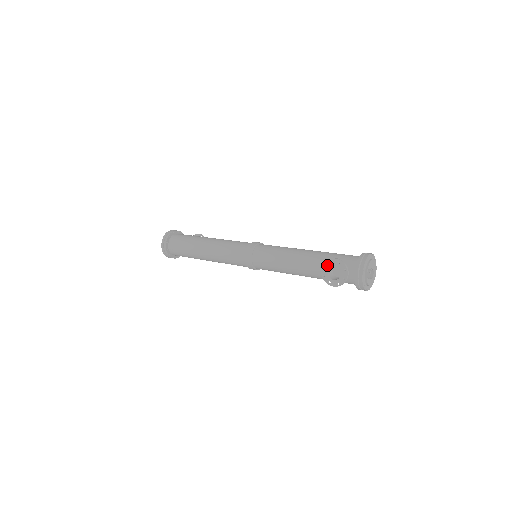
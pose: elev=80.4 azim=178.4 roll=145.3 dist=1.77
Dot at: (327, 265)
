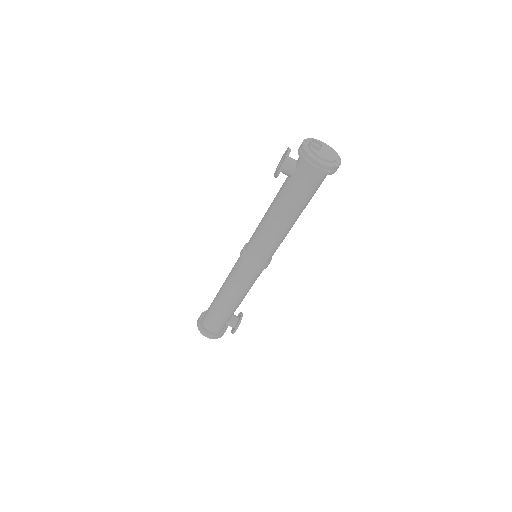
Dot at: (278, 166)
